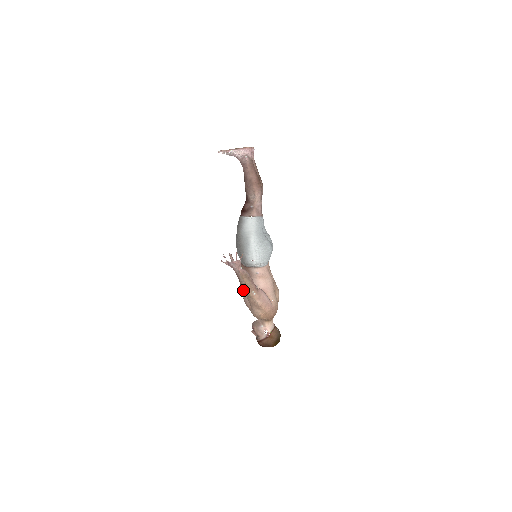
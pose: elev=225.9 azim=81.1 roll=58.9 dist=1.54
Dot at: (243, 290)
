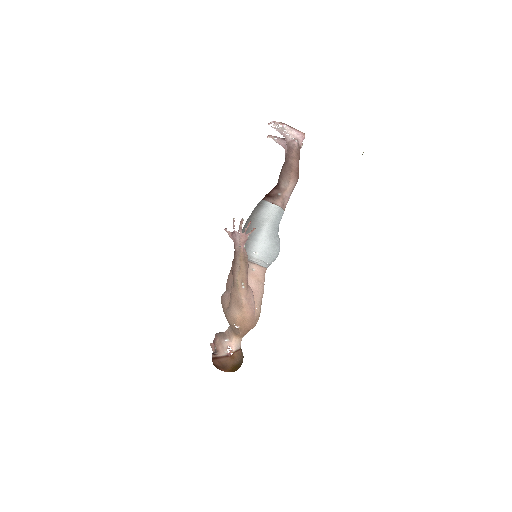
Dot at: occluded
